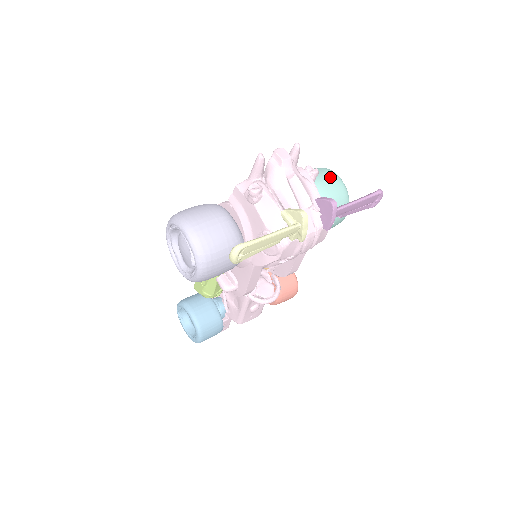
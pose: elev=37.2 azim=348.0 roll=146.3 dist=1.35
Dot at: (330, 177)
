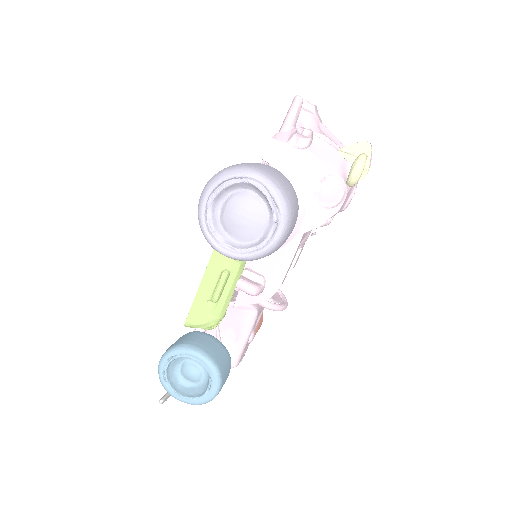
Dot at: occluded
